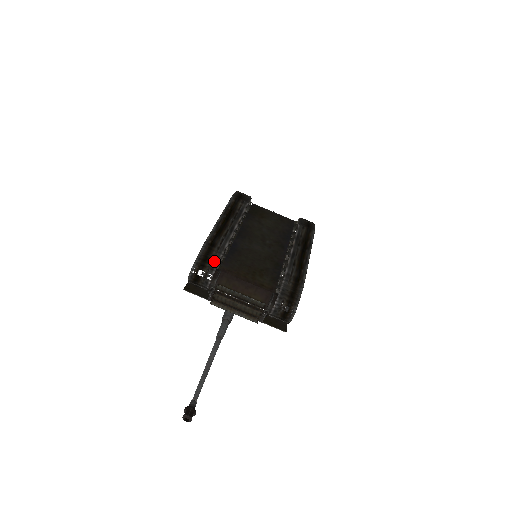
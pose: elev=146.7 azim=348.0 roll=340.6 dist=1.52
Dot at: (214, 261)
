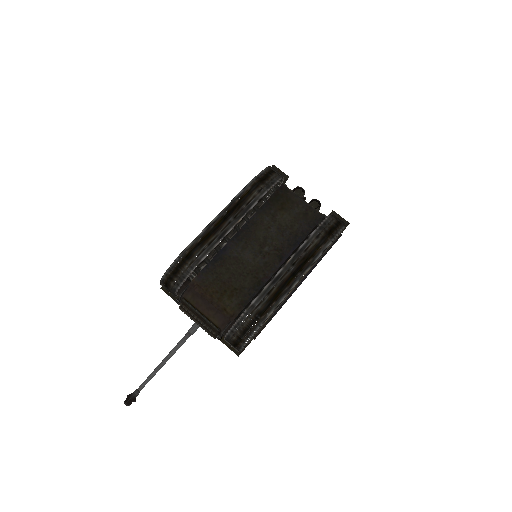
Dot at: (183, 276)
